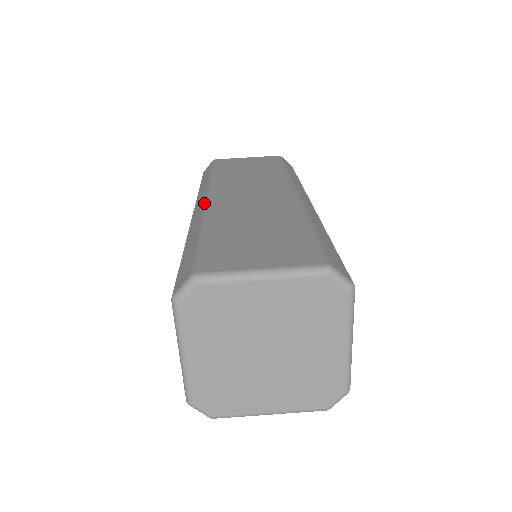
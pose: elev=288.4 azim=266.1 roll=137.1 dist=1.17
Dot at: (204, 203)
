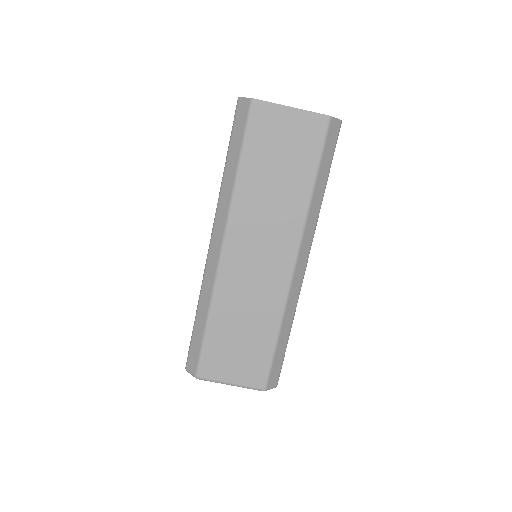
Dot at: (218, 261)
